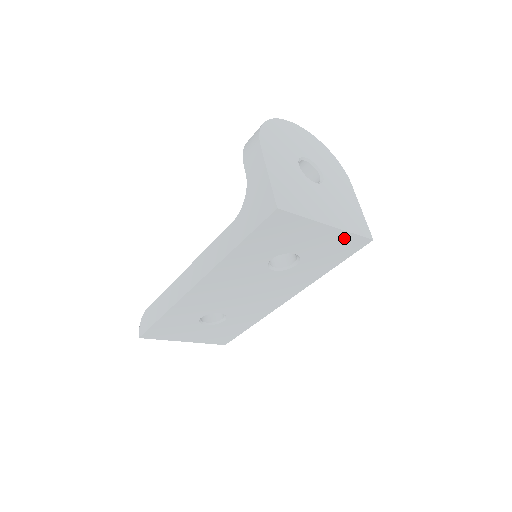
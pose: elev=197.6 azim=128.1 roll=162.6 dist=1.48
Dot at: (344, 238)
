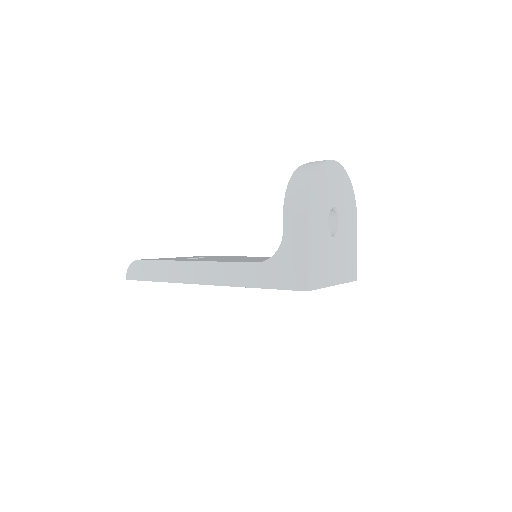
Dot at: occluded
